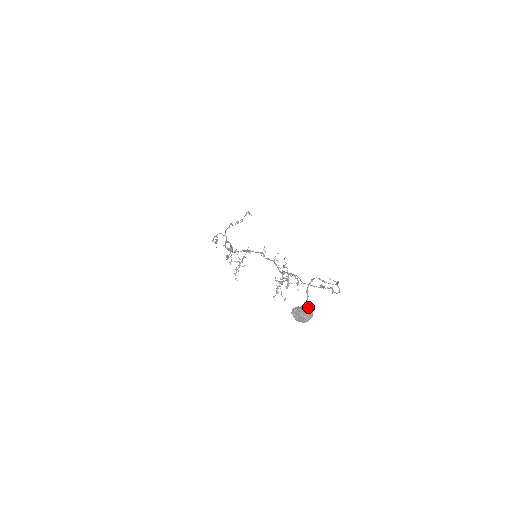
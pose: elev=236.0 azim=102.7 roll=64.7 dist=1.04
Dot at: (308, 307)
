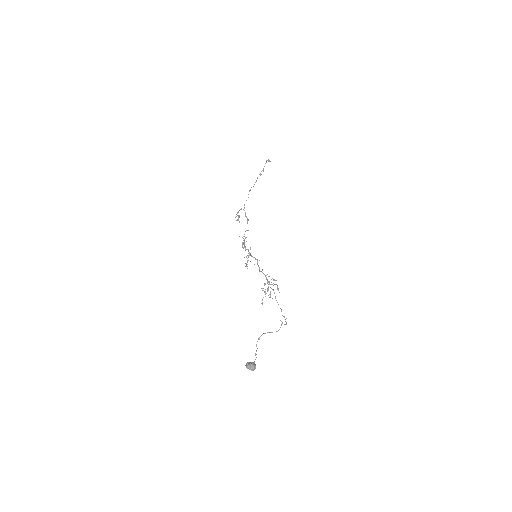
Dot at: (252, 364)
